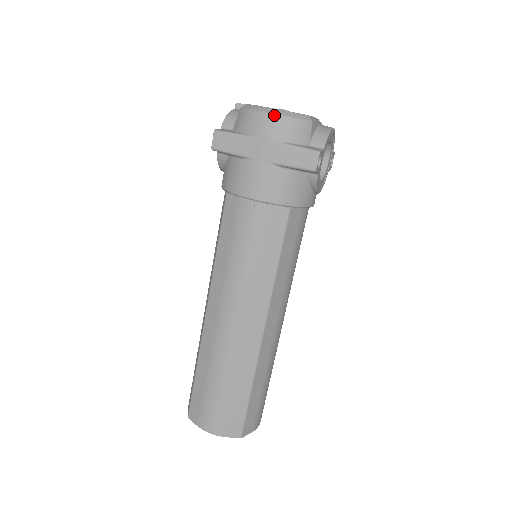
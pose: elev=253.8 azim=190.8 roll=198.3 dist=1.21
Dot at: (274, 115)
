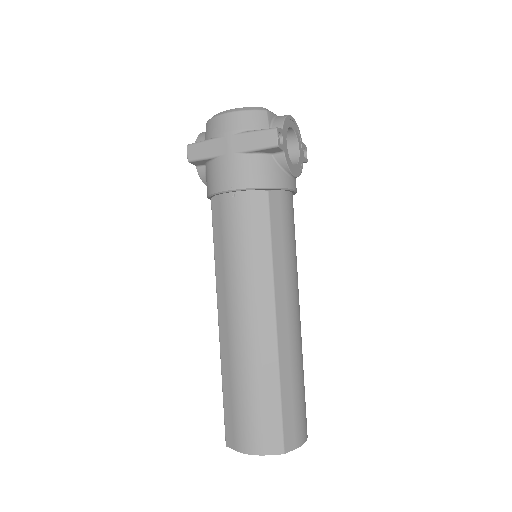
Dot at: (231, 113)
